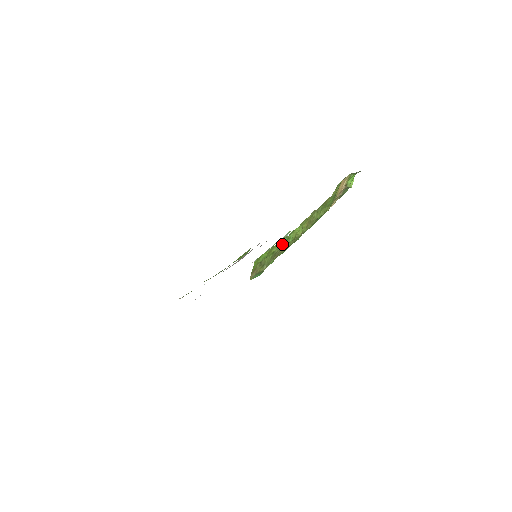
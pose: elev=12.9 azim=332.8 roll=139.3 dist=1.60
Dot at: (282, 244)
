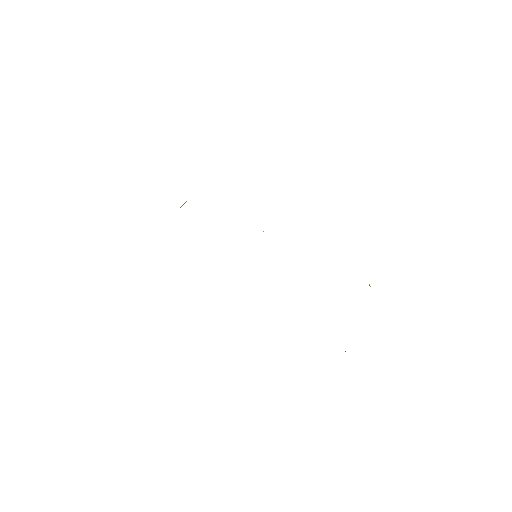
Dot at: occluded
